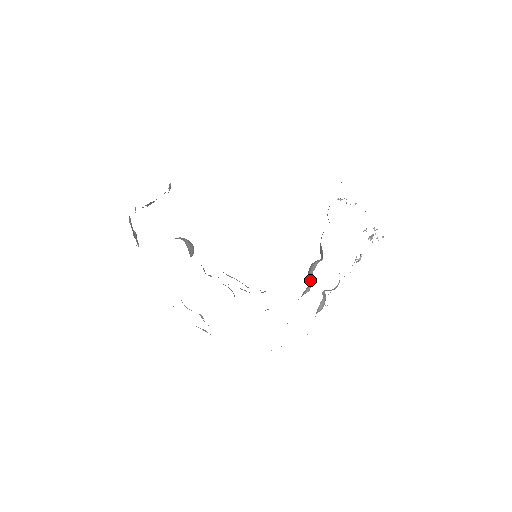
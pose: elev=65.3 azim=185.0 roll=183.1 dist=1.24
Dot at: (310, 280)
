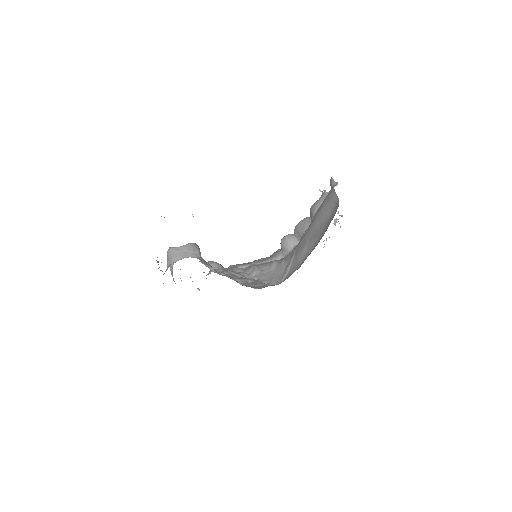
Dot at: (285, 254)
